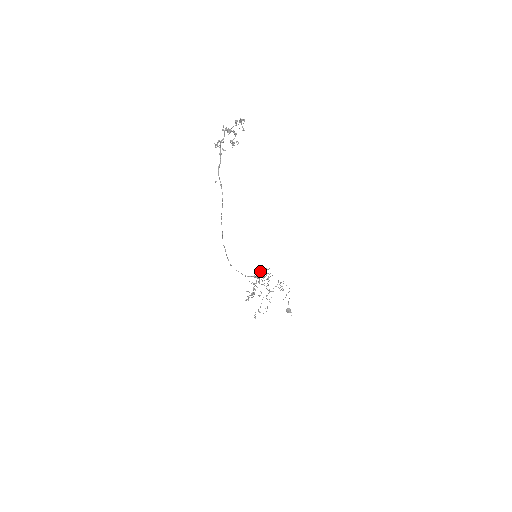
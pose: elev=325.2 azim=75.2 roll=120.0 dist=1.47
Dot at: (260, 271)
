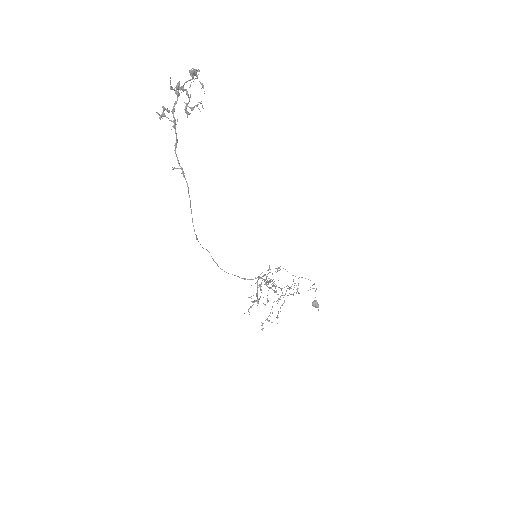
Dot at: occluded
